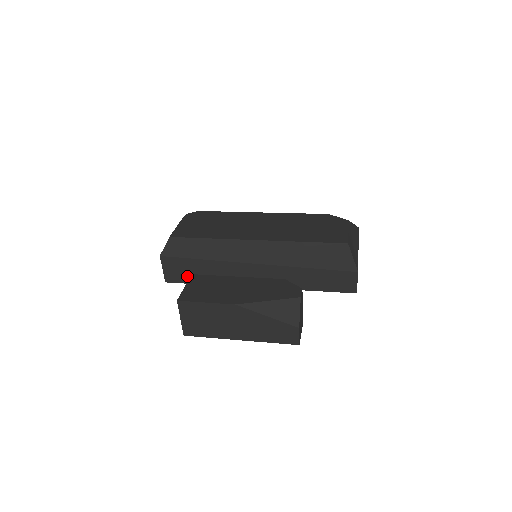
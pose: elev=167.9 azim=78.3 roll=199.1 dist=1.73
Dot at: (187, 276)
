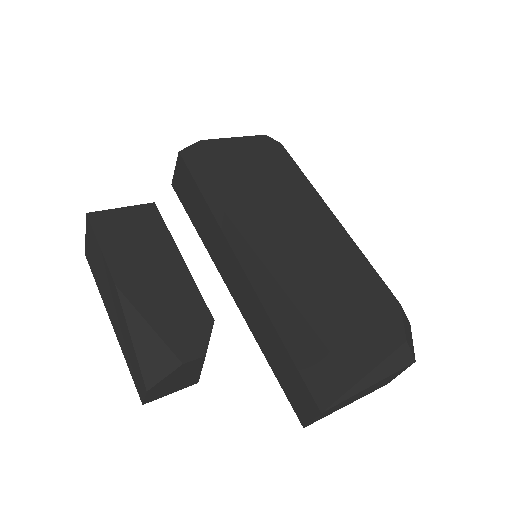
Dot at: (187, 200)
